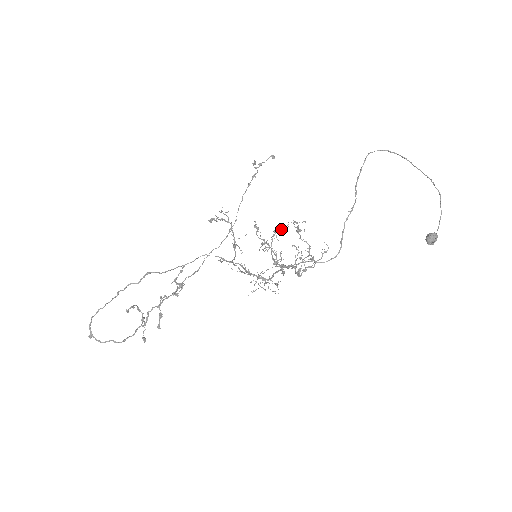
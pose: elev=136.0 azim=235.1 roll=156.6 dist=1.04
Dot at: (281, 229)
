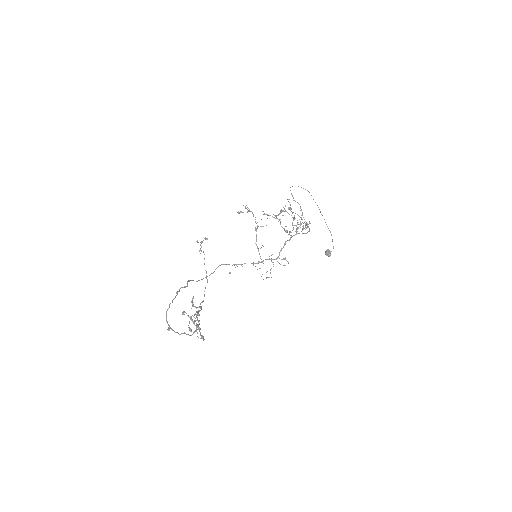
Dot at: (278, 214)
